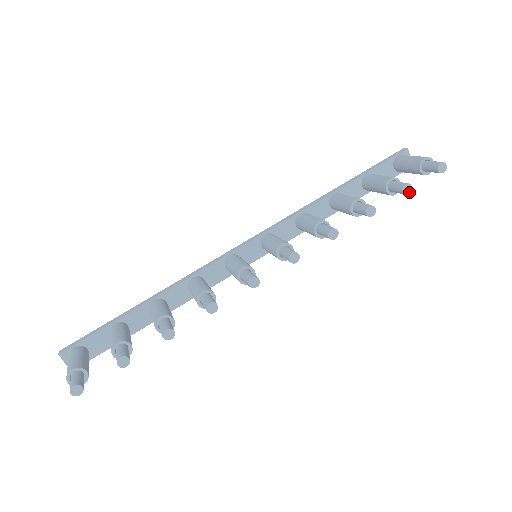
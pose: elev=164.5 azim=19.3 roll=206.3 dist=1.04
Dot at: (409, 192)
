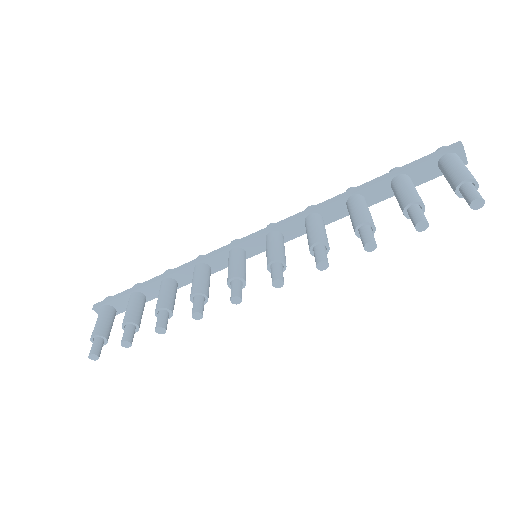
Dot at: (424, 229)
